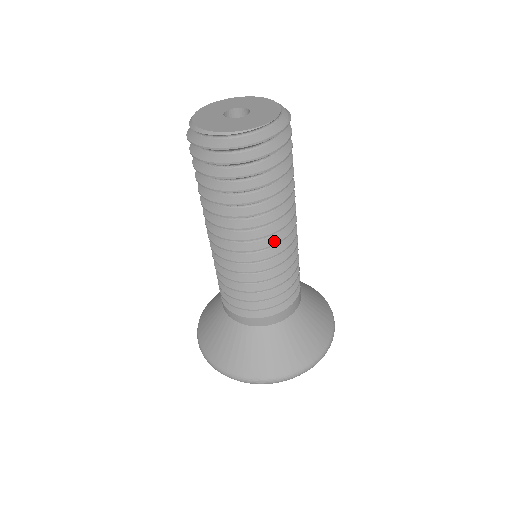
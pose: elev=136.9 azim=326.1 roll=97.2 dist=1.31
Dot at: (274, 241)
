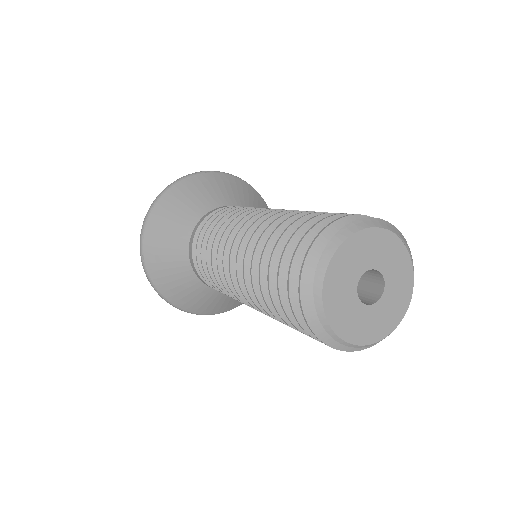
Dot at: occluded
